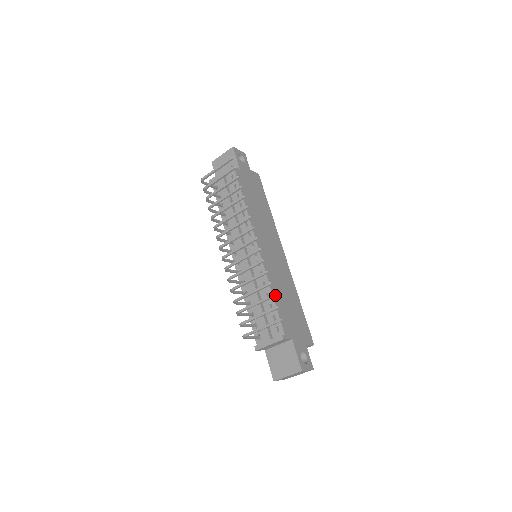
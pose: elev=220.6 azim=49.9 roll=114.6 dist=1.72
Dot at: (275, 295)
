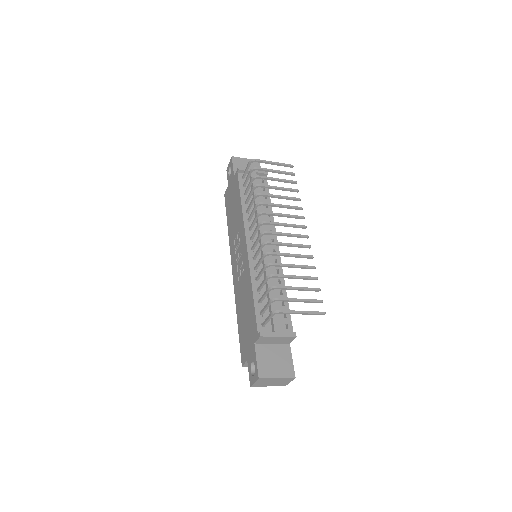
Dot at: occluded
